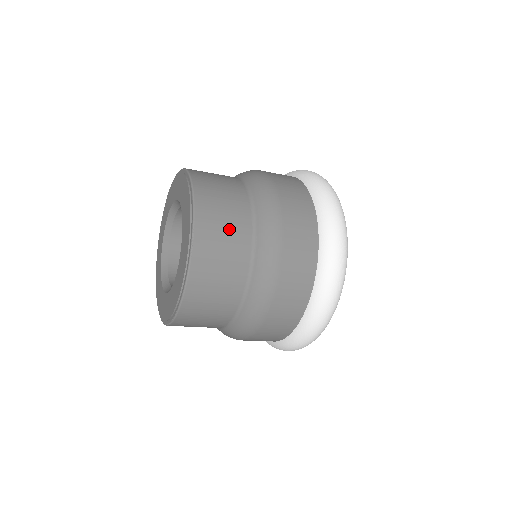
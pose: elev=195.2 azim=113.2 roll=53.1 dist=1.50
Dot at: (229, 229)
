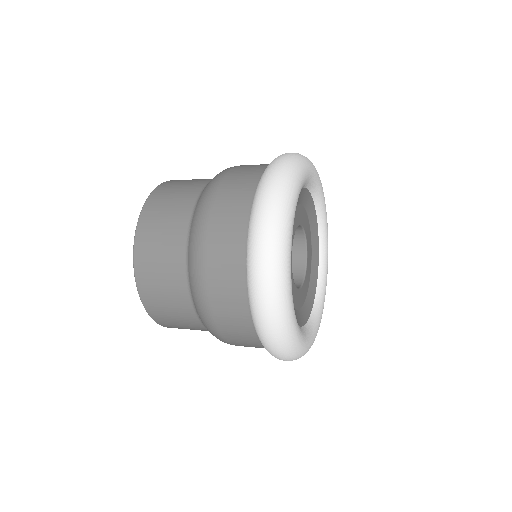
Dot at: (171, 305)
